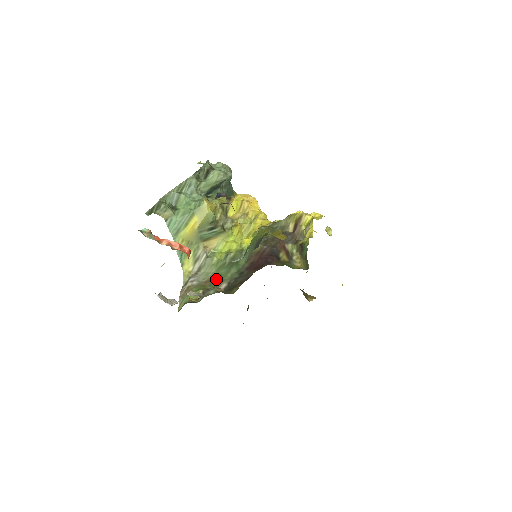
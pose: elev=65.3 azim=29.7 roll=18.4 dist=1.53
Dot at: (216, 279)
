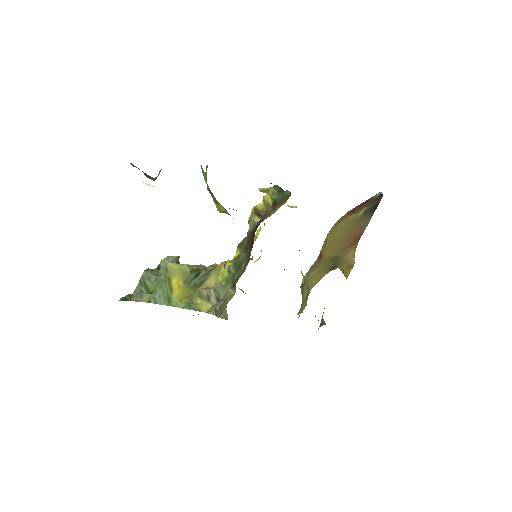
Dot at: (236, 281)
